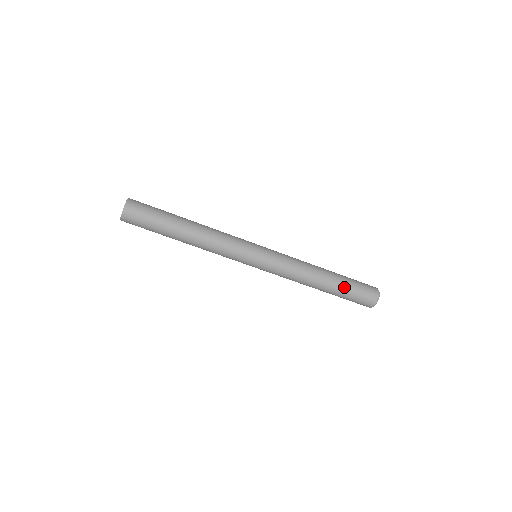
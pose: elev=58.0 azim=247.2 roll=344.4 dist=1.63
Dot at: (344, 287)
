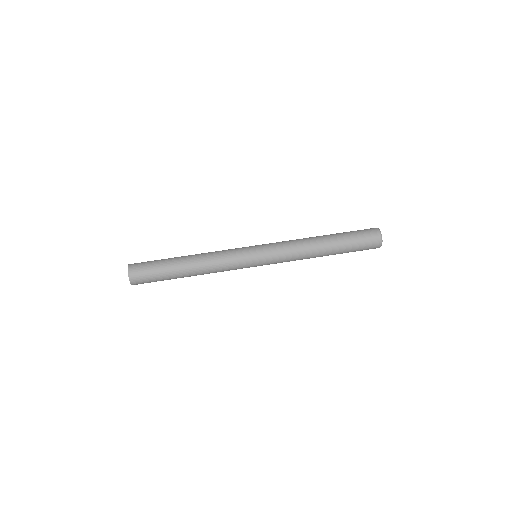
Dot at: (344, 240)
